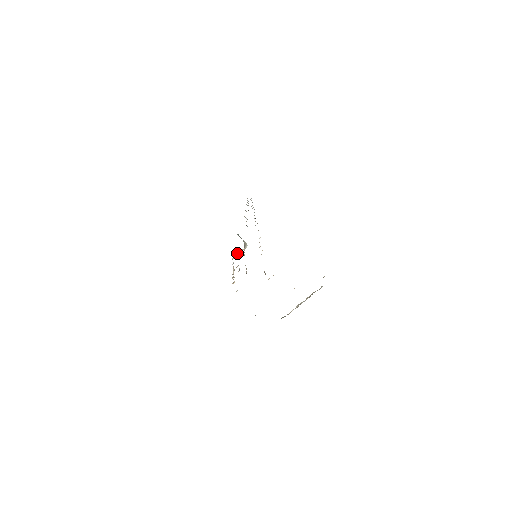
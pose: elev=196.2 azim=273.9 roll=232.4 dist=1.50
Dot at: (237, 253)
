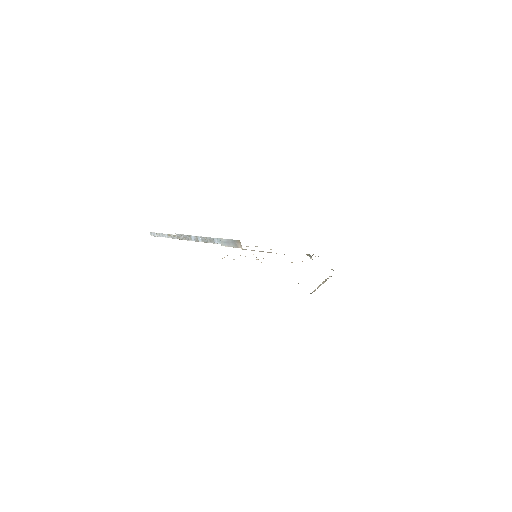
Dot at: occluded
